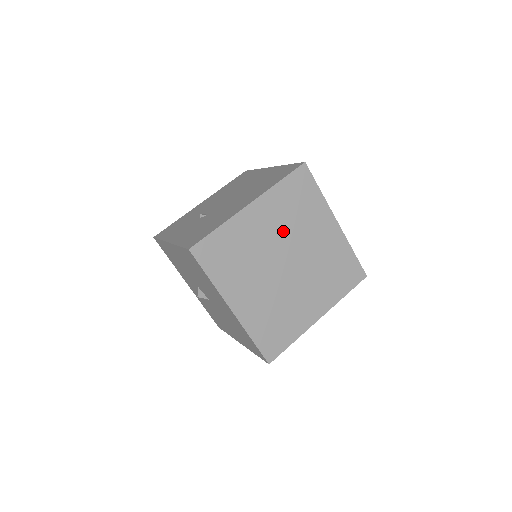
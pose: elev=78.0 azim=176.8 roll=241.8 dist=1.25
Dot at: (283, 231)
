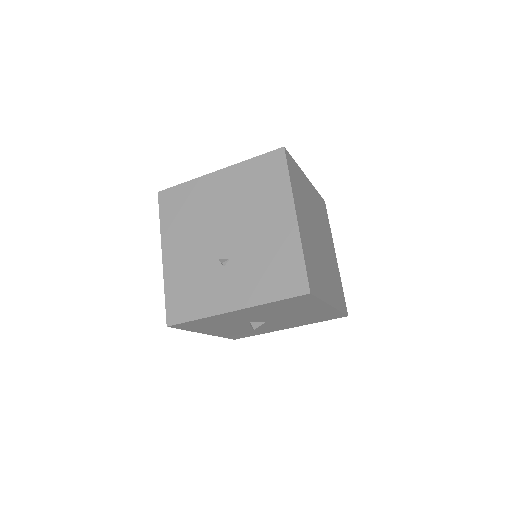
Dot at: (308, 216)
